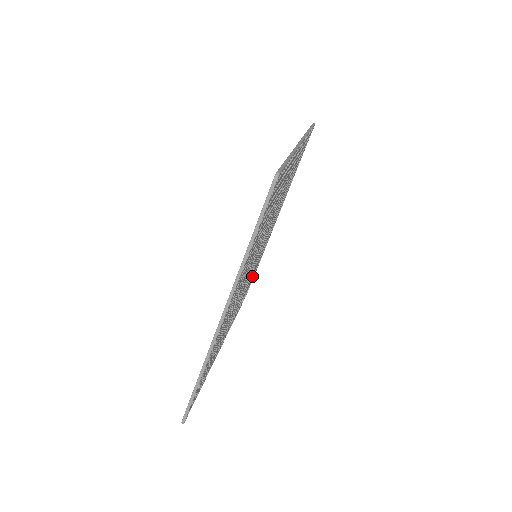
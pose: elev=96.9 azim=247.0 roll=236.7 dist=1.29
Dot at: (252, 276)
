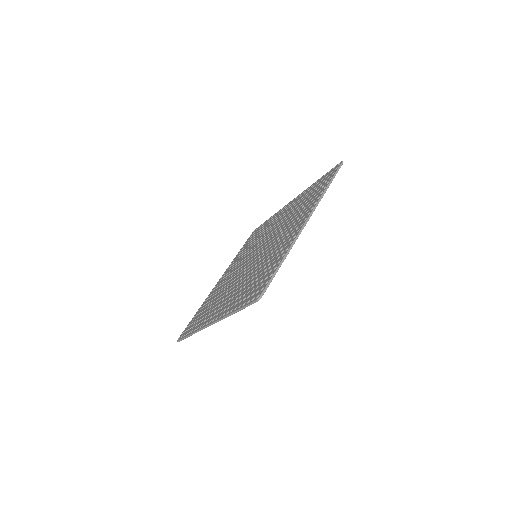
Dot at: occluded
